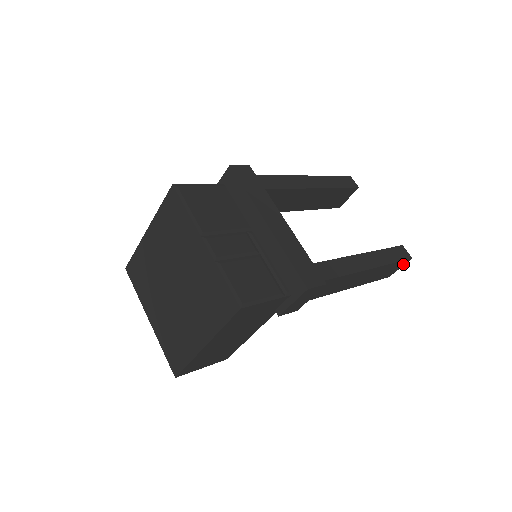
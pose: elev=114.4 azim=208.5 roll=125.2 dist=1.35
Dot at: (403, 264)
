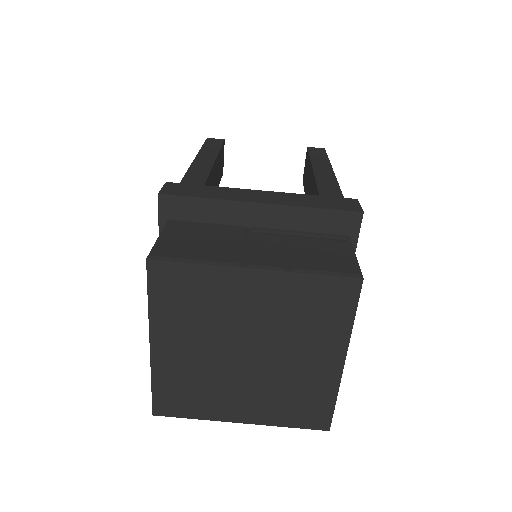
Dot at: occluded
